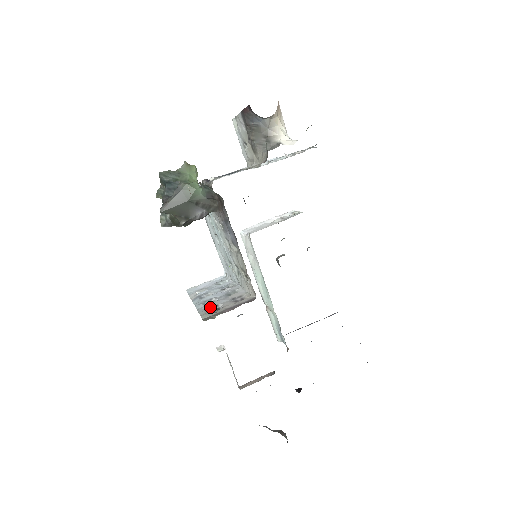
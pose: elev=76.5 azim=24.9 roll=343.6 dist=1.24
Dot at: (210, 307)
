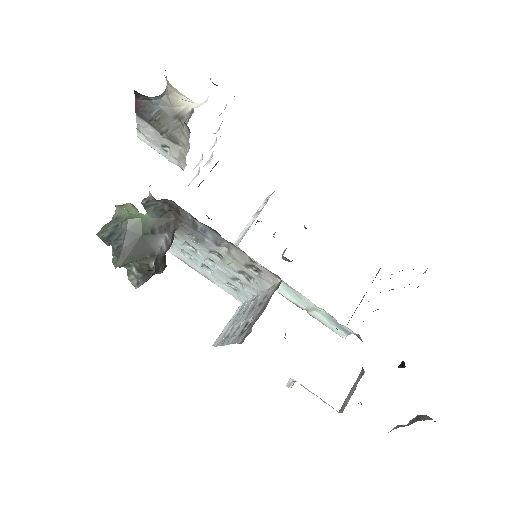
Dot at: (241, 330)
